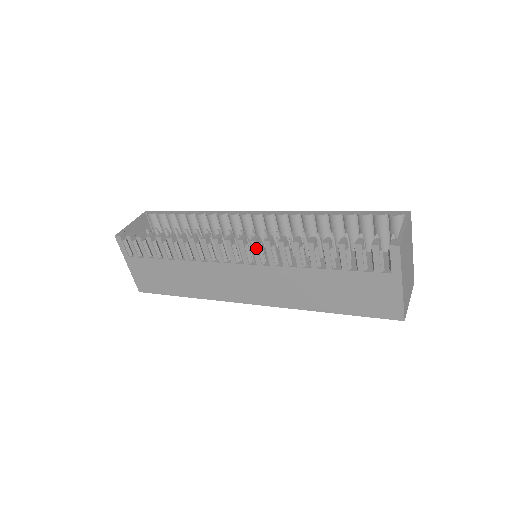
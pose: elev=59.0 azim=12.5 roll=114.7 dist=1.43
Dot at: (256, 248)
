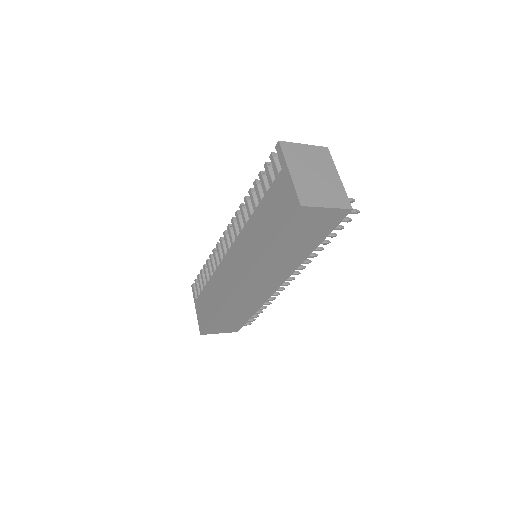
Dot at: (233, 224)
